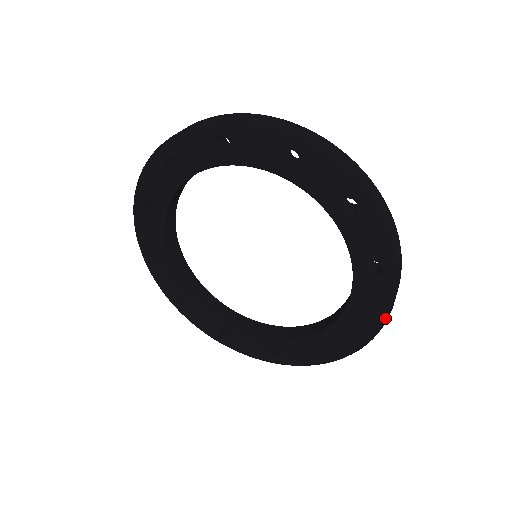
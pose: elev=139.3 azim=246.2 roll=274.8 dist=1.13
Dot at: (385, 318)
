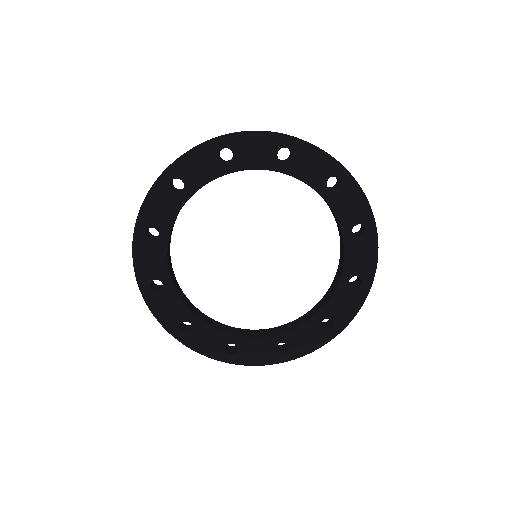
Dot at: (373, 273)
